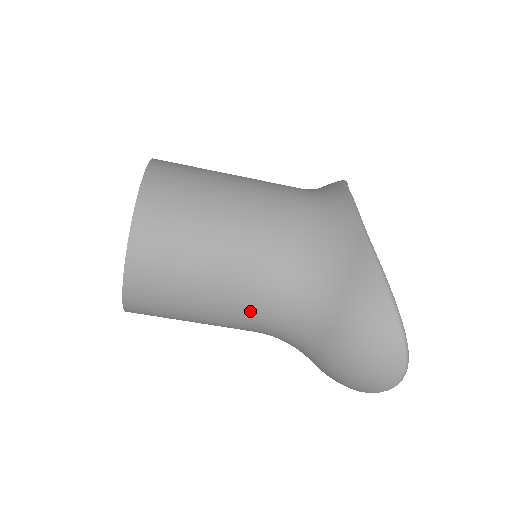
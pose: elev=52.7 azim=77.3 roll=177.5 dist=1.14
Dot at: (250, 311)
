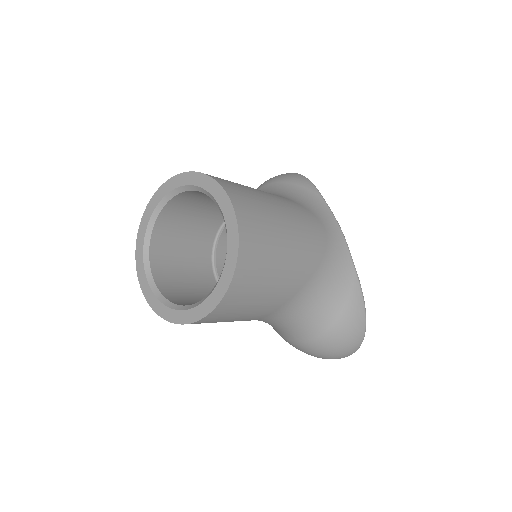
Dot at: (270, 318)
